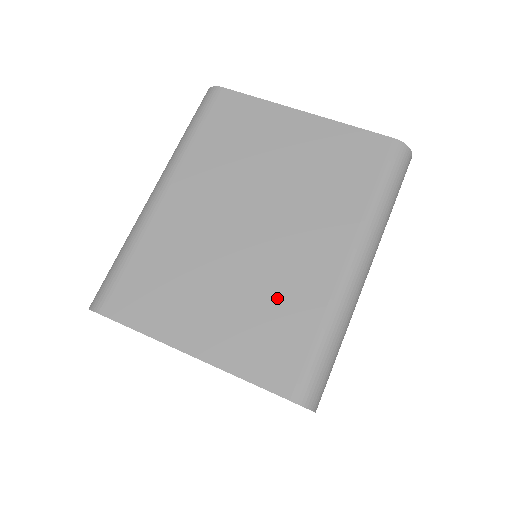
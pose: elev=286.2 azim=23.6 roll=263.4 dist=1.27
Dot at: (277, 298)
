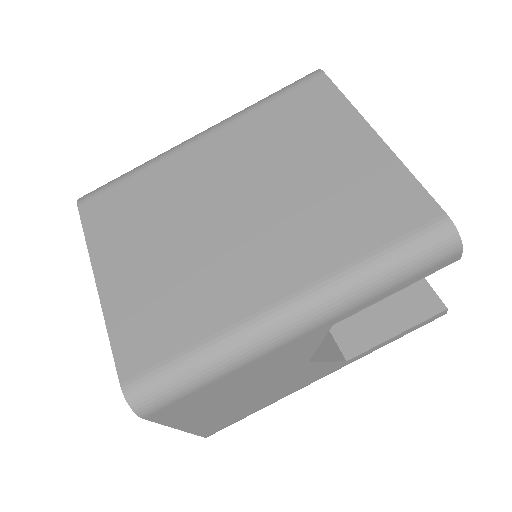
Dot at: (193, 289)
